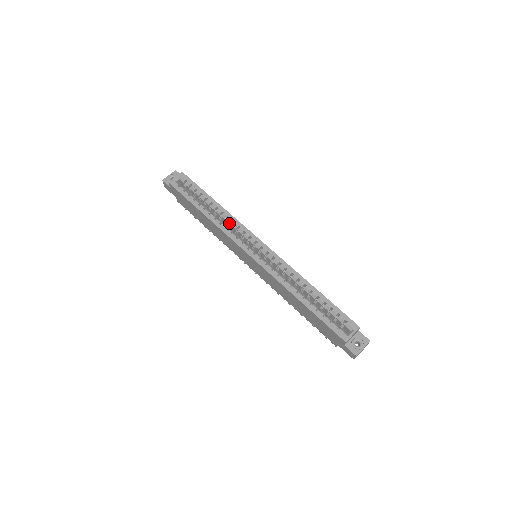
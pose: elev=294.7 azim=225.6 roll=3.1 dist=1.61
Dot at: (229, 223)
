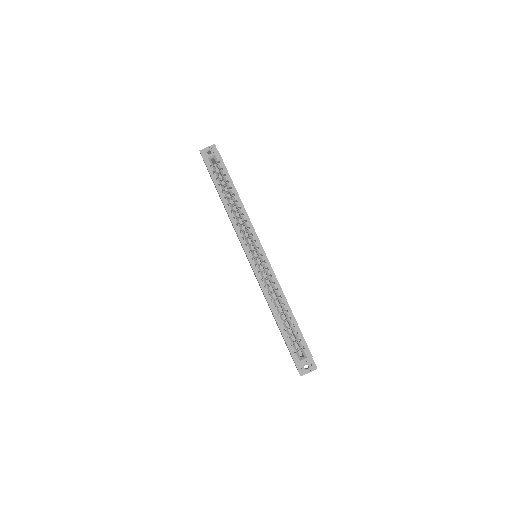
Dot at: (242, 220)
